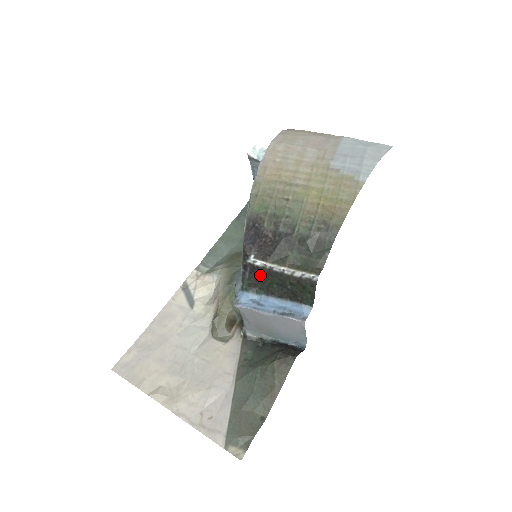
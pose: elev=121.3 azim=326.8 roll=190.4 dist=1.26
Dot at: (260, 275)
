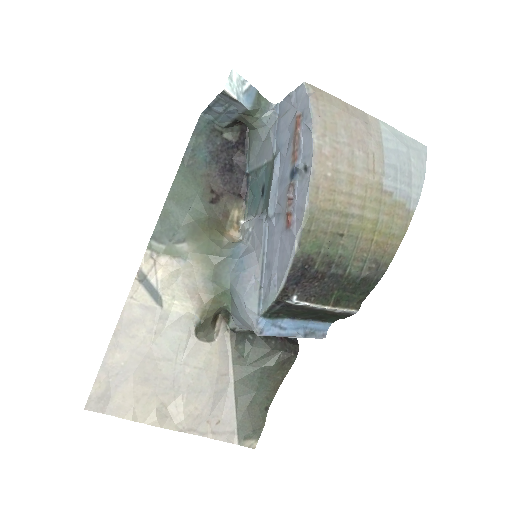
Dot at: (294, 309)
